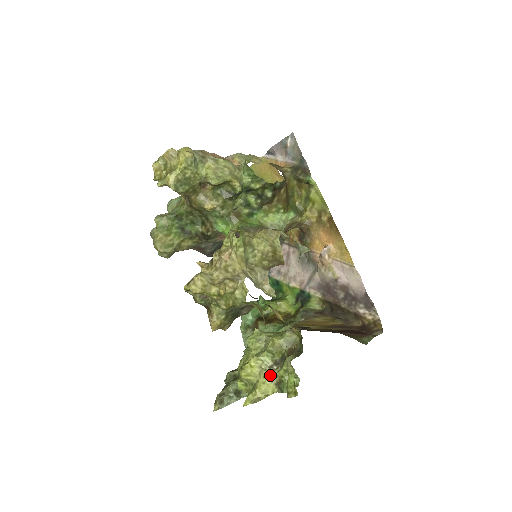
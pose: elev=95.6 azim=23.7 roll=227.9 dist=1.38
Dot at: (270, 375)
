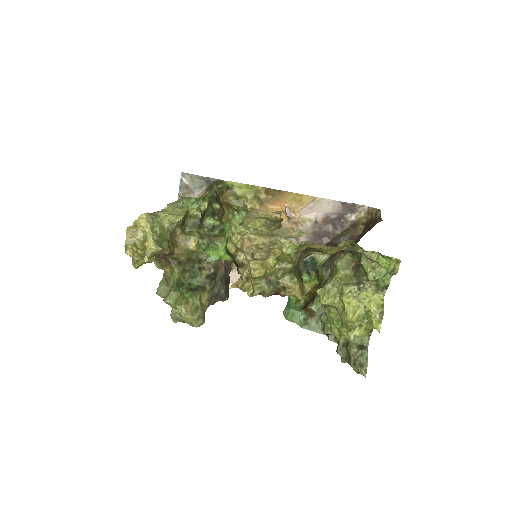
Dot at: (366, 292)
